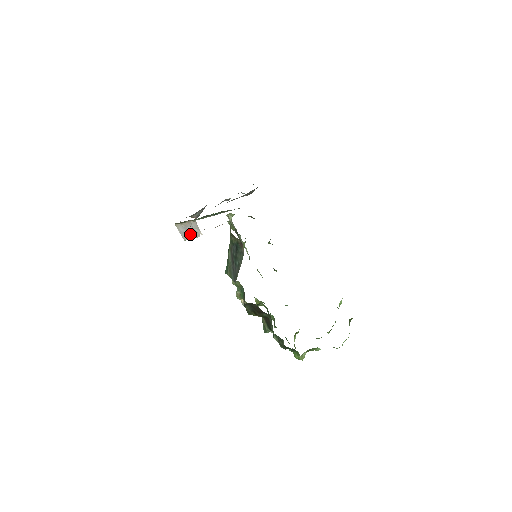
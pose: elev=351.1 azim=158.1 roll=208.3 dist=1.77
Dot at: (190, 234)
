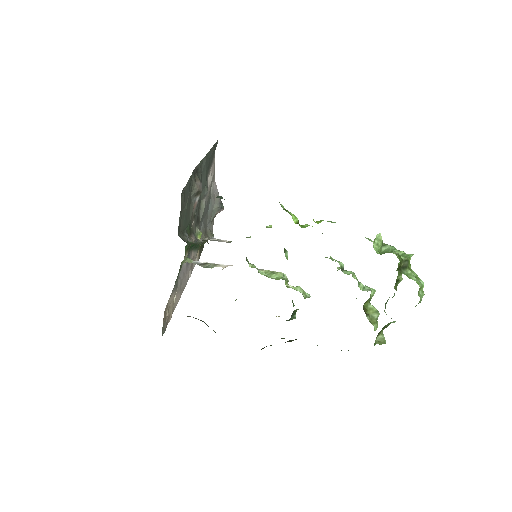
Dot at: occluded
